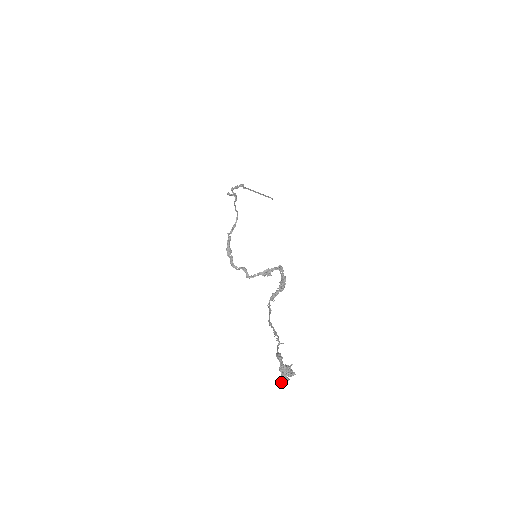
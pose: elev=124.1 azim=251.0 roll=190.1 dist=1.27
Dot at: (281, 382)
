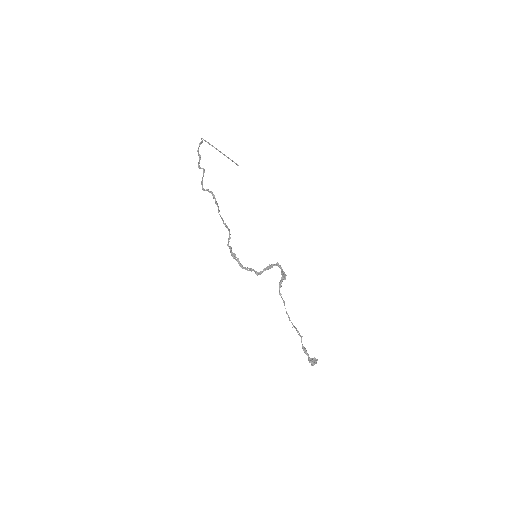
Dot at: occluded
